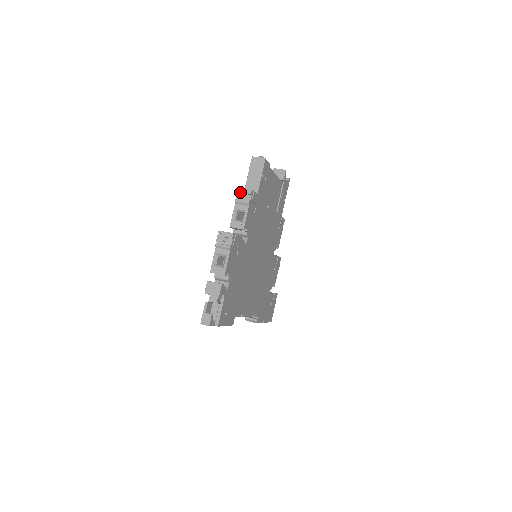
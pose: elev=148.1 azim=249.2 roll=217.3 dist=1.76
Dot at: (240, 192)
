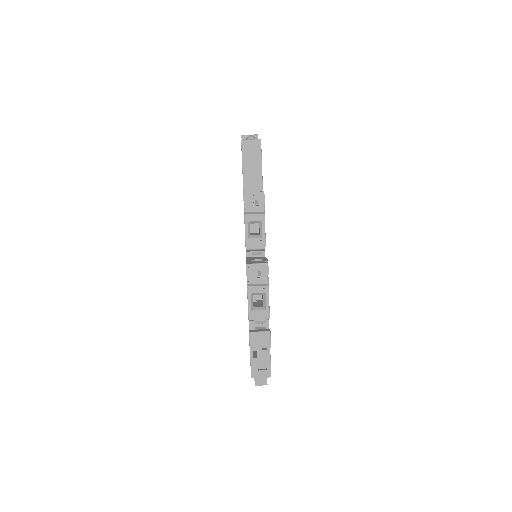
Dot at: (248, 198)
